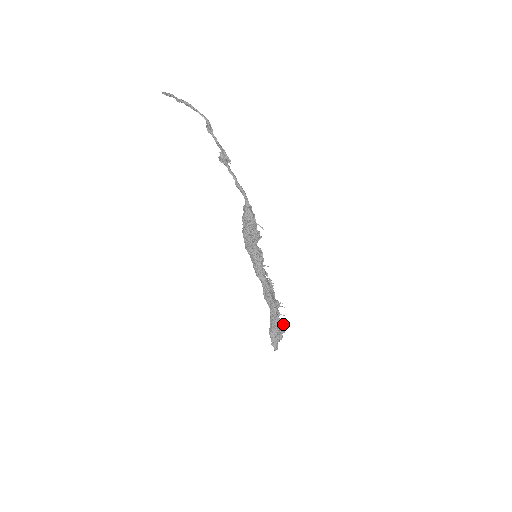
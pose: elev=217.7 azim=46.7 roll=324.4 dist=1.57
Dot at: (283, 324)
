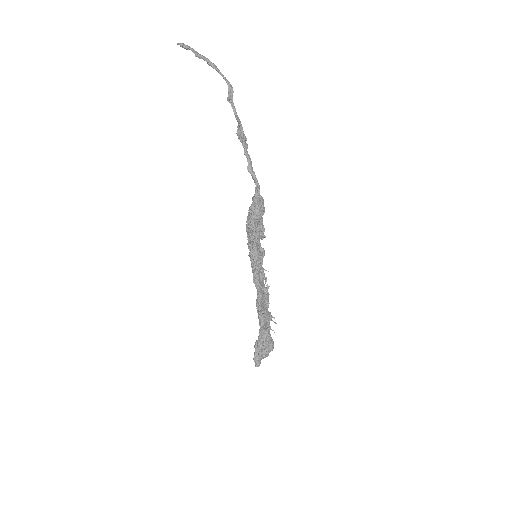
Dot at: (273, 341)
